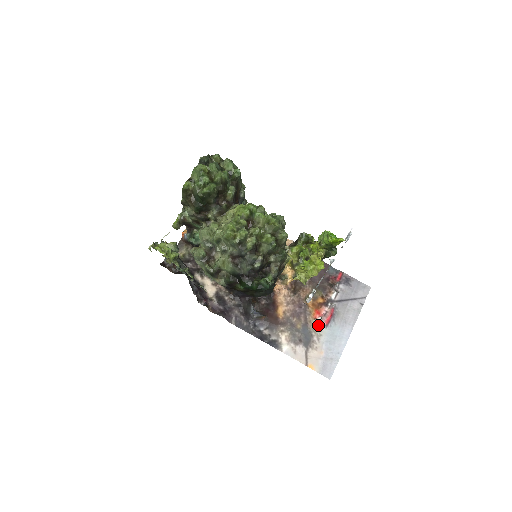
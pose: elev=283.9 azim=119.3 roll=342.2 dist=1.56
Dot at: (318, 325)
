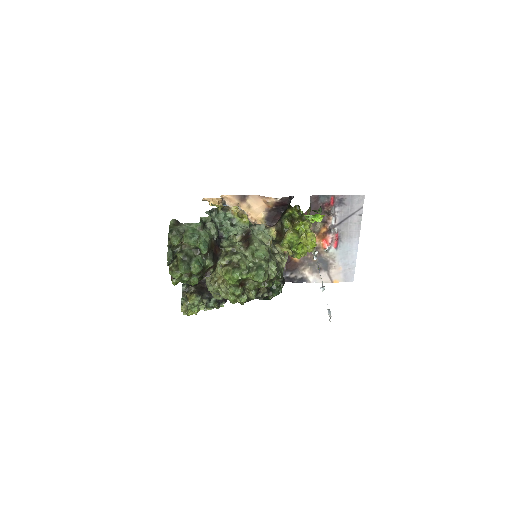
Dot at: (329, 251)
